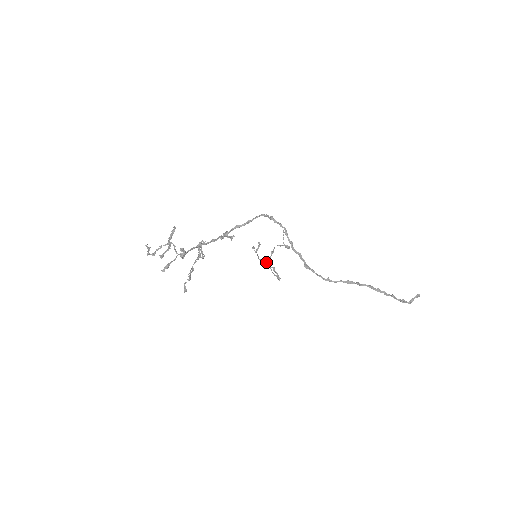
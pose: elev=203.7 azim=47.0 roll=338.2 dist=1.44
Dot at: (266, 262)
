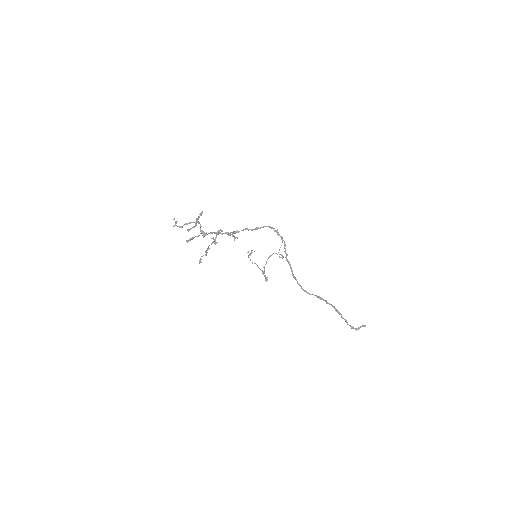
Dot at: (257, 266)
